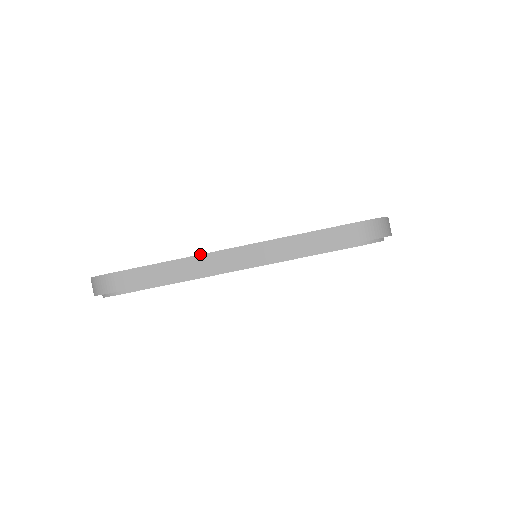
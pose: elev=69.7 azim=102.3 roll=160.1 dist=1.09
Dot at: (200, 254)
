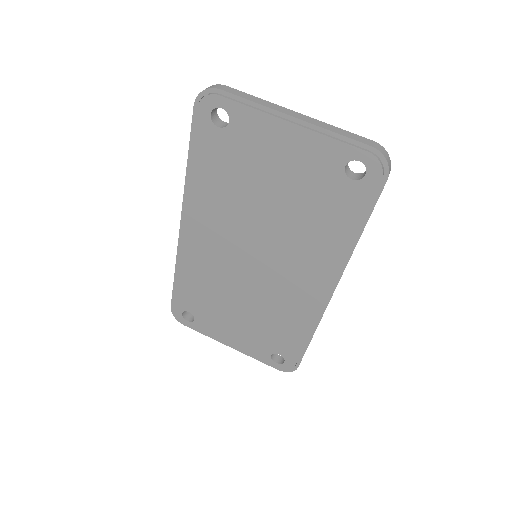
Dot at: (278, 105)
